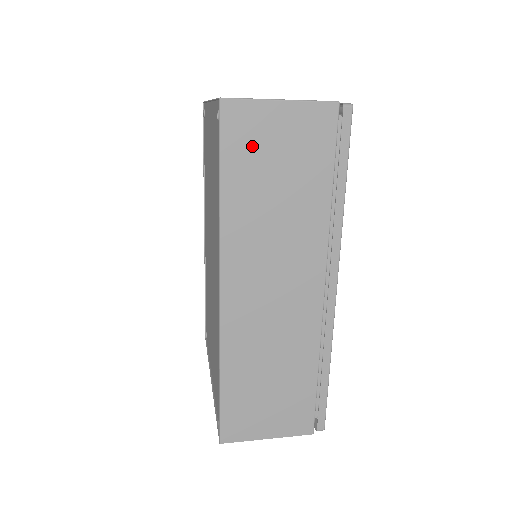
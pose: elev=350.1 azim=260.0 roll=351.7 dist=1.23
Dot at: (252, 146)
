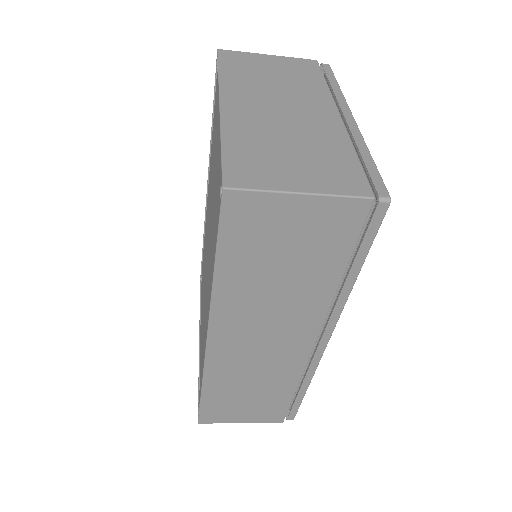
Dot at: (257, 234)
